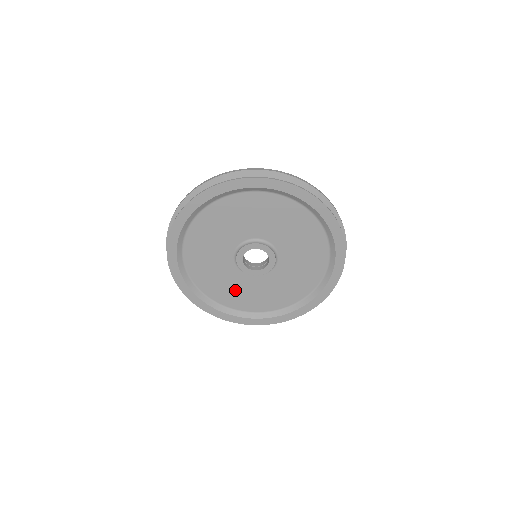
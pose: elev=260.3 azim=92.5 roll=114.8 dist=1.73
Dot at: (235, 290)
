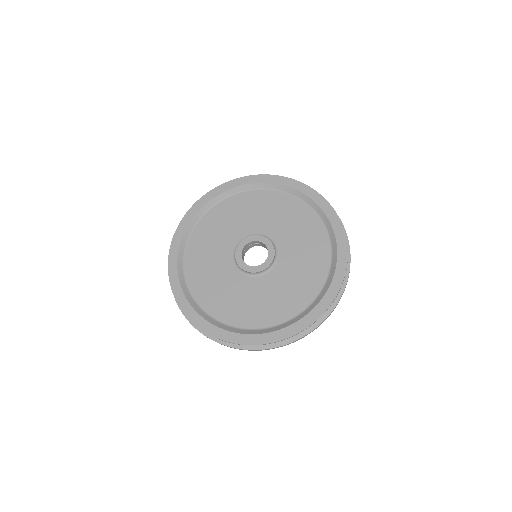
Dot at: (279, 296)
